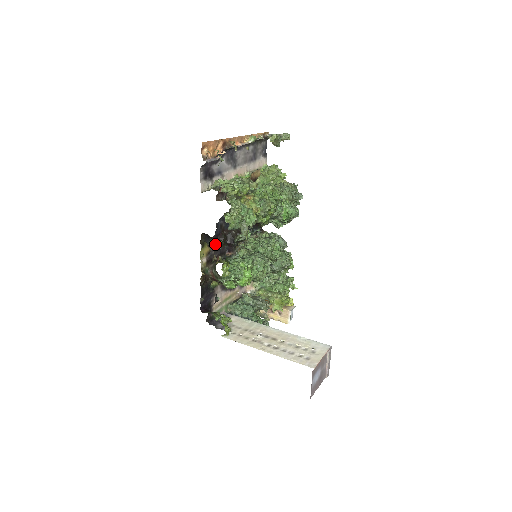
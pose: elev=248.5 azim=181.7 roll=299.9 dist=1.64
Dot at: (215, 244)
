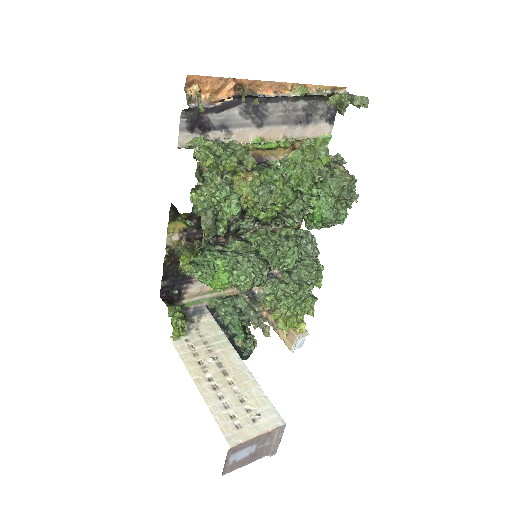
Dot at: (186, 223)
